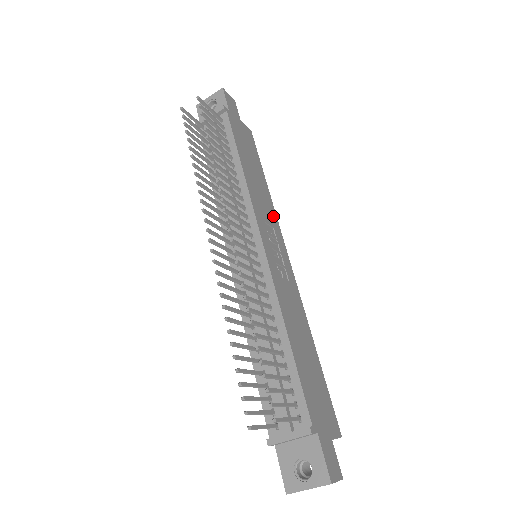
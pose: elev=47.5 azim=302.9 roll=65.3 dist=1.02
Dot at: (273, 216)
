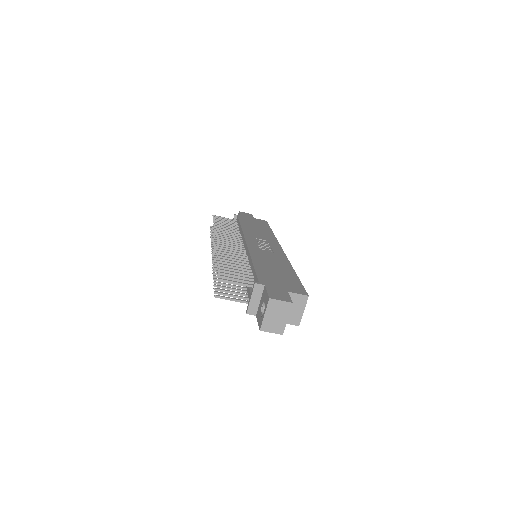
Dot at: (271, 239)
